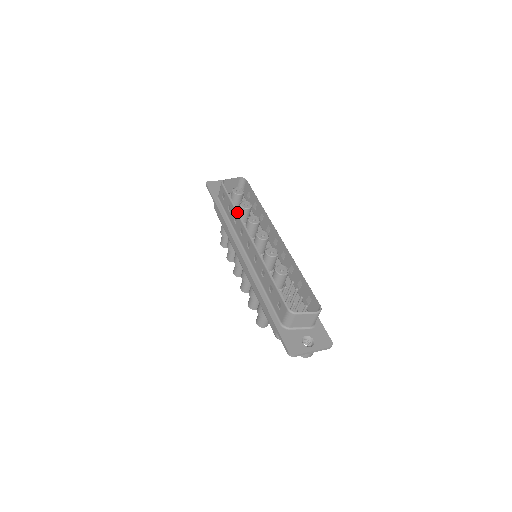
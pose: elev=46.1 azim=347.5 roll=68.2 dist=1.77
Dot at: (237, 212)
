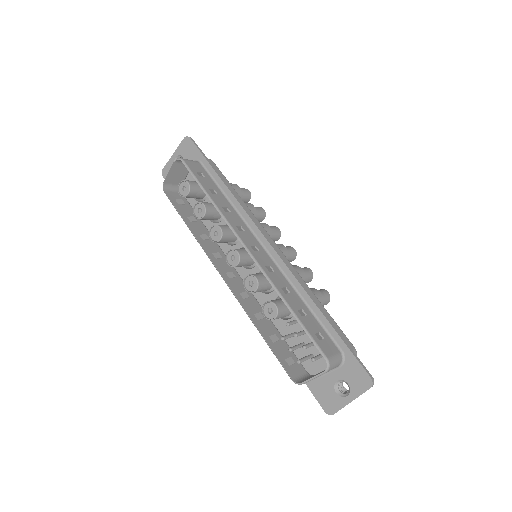
Dot at: occluded
